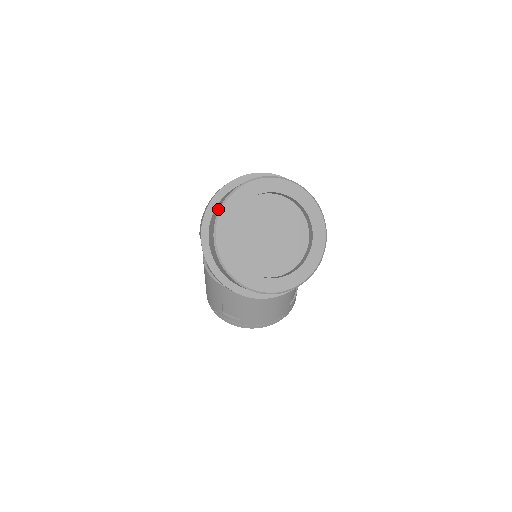
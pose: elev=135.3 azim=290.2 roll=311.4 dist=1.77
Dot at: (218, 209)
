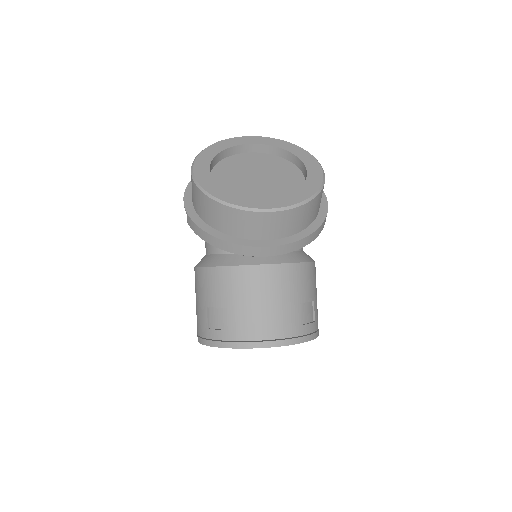
Dot at: occluded
